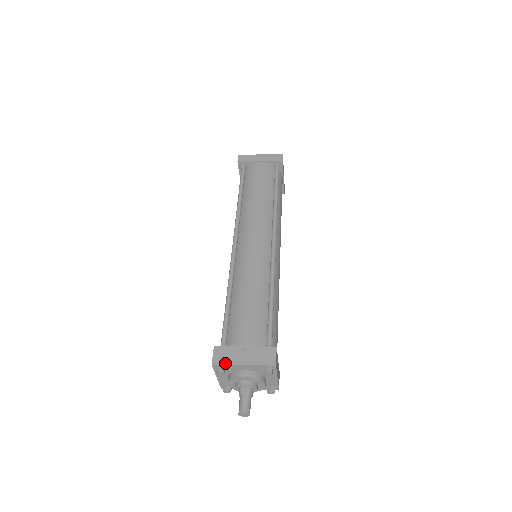
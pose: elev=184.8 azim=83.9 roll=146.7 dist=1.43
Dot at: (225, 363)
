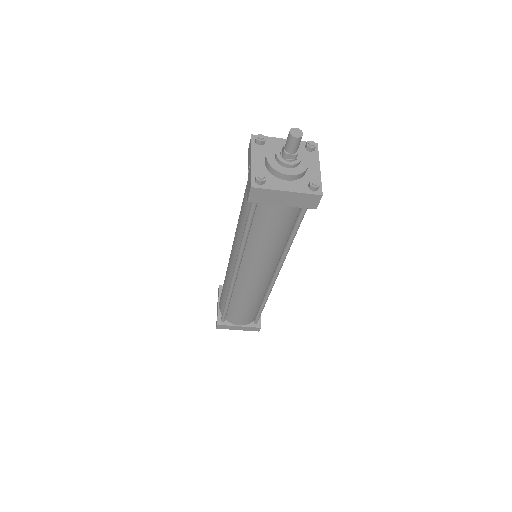
Dot at: occluded
